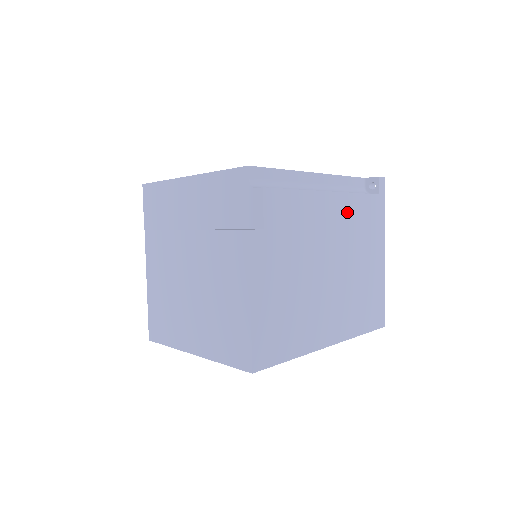
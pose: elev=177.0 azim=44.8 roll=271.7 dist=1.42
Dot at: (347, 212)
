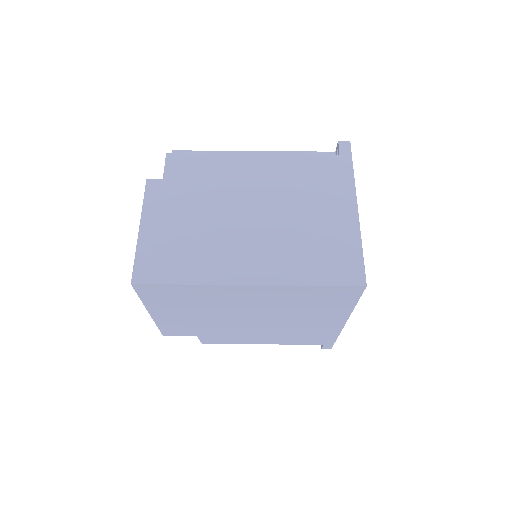
Dot at: (281, 169)
